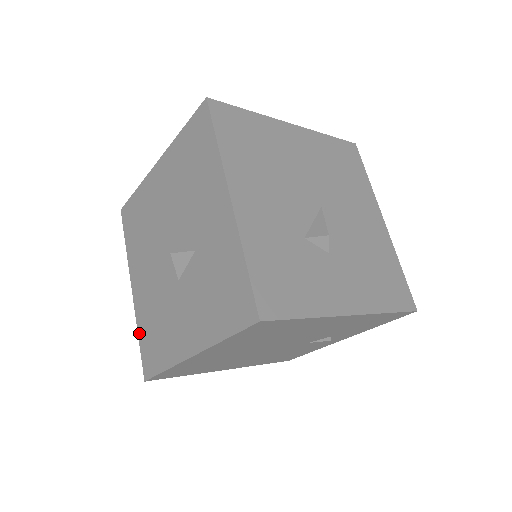
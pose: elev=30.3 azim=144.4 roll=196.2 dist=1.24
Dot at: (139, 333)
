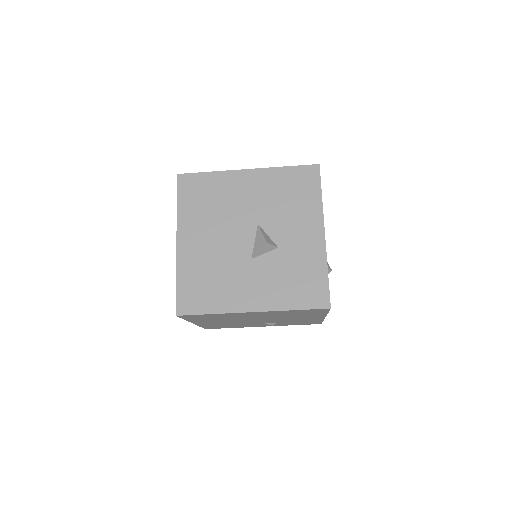
Dot at: (179, 278)
